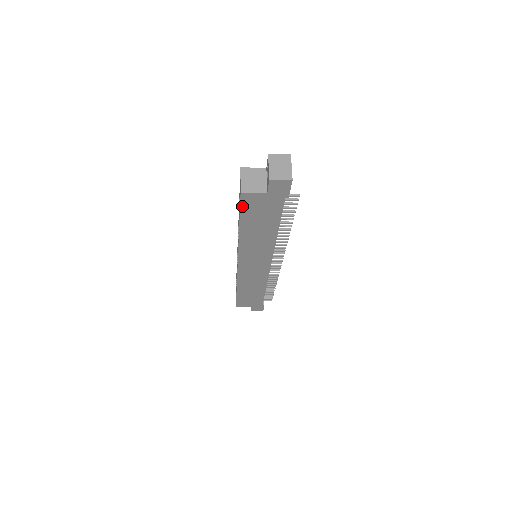
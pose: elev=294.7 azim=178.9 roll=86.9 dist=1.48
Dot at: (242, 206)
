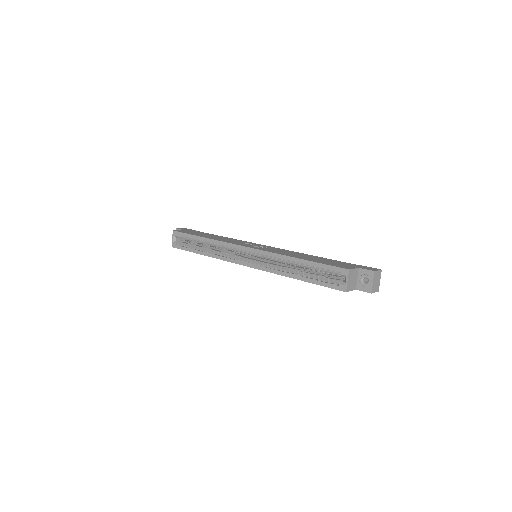
Dot at: (330, 287)
